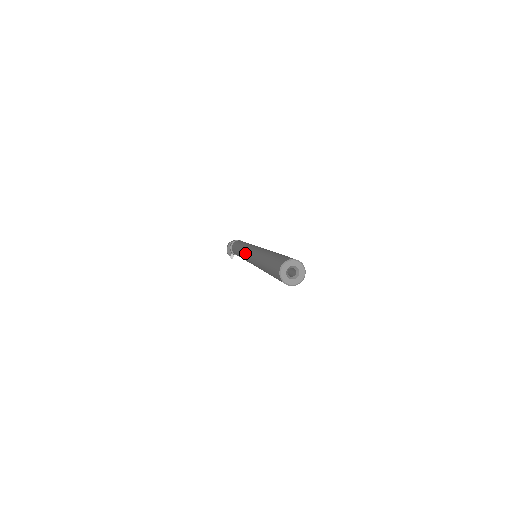
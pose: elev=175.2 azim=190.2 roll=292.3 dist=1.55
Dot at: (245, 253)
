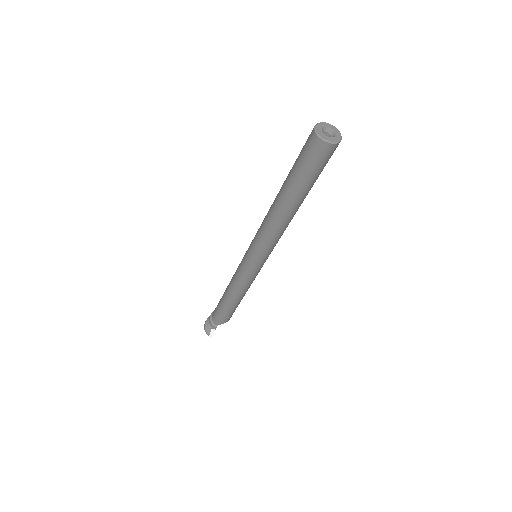
Dot at: (242, 261)
